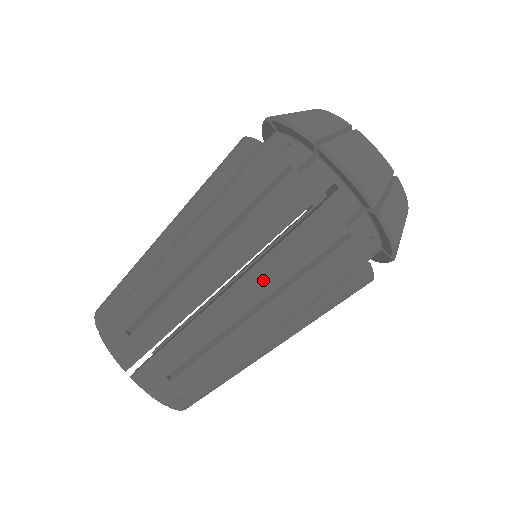
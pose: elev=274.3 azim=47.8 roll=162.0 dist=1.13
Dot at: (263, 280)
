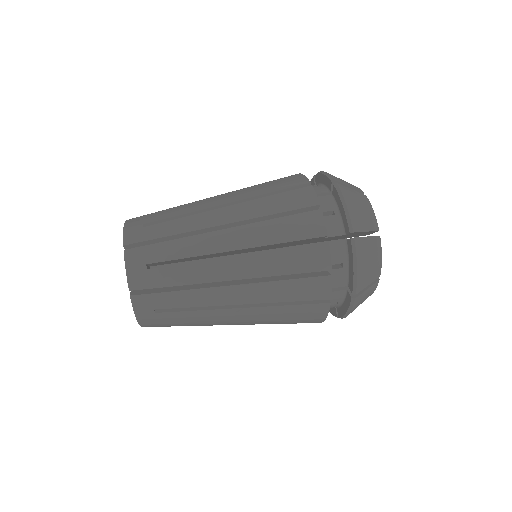
Dot at: (252, 235)
